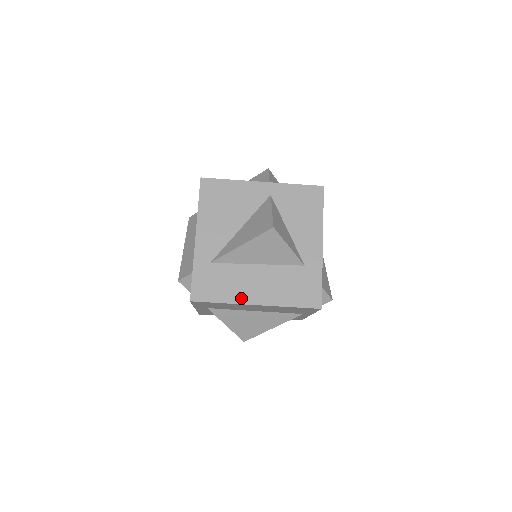
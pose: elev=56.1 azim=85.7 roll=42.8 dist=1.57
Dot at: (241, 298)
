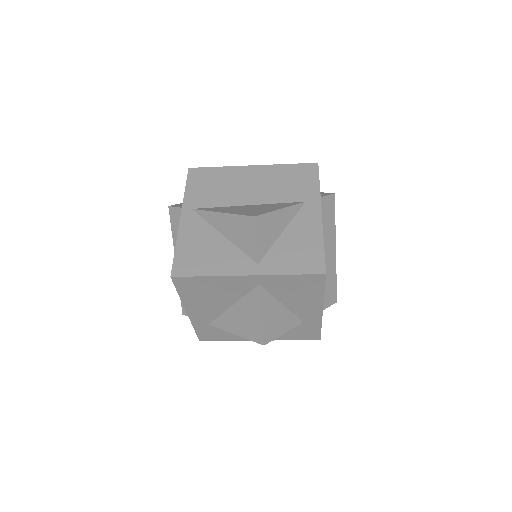
Dot at: (244, 338)
